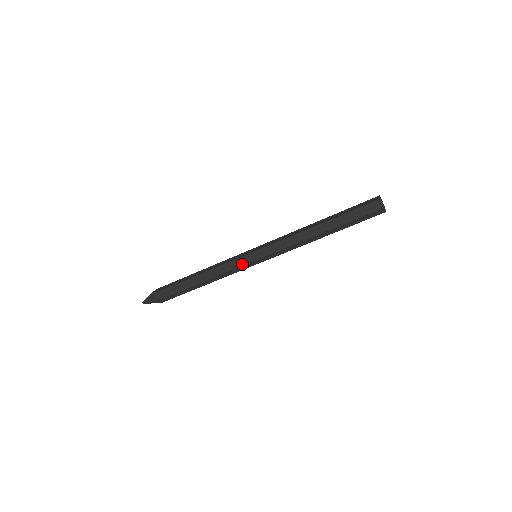
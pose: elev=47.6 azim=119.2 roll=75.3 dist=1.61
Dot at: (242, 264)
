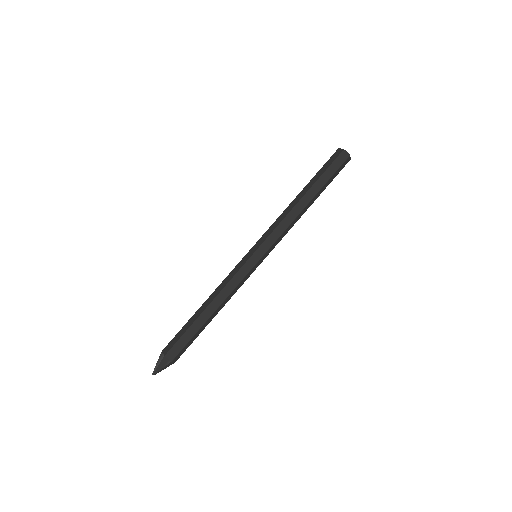
Dot at: (249, 270)
